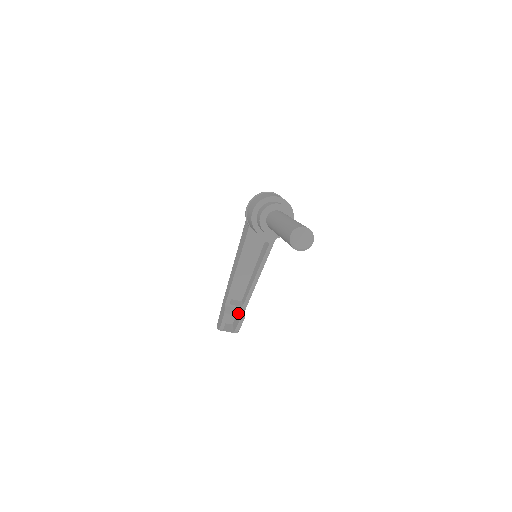
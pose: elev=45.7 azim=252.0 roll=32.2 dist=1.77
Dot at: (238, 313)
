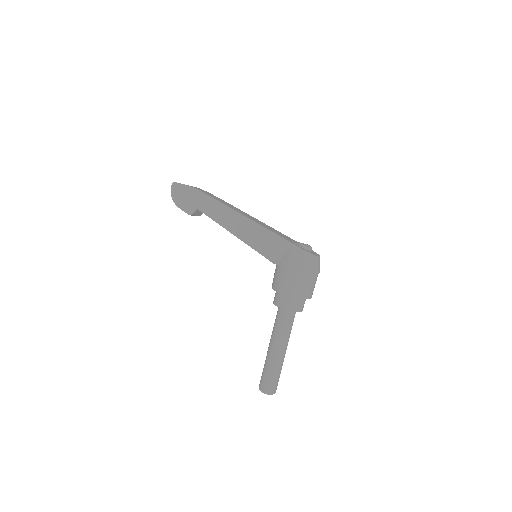
Dot at: (199, 214)
